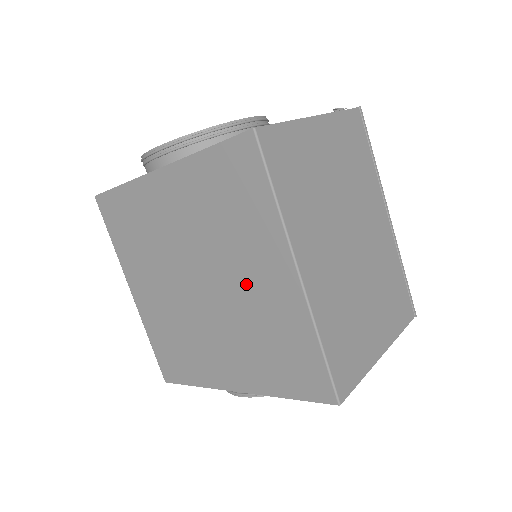
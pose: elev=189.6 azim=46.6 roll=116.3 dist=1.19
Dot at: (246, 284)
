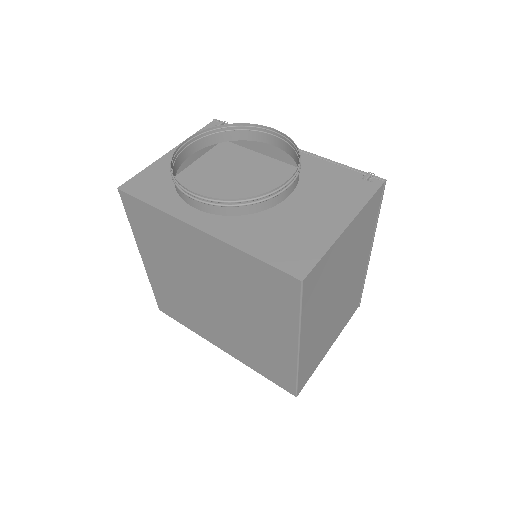
Dot at: (255, 325)
